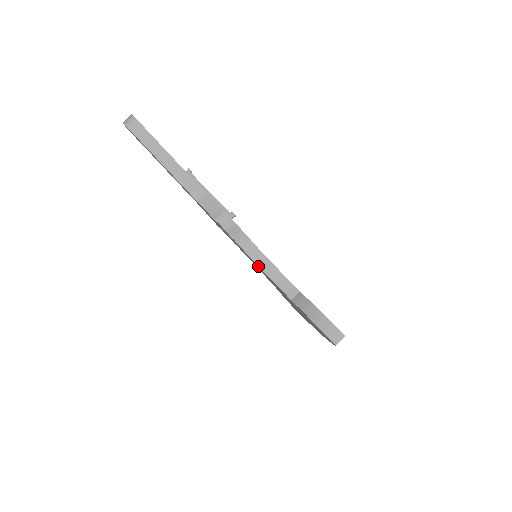
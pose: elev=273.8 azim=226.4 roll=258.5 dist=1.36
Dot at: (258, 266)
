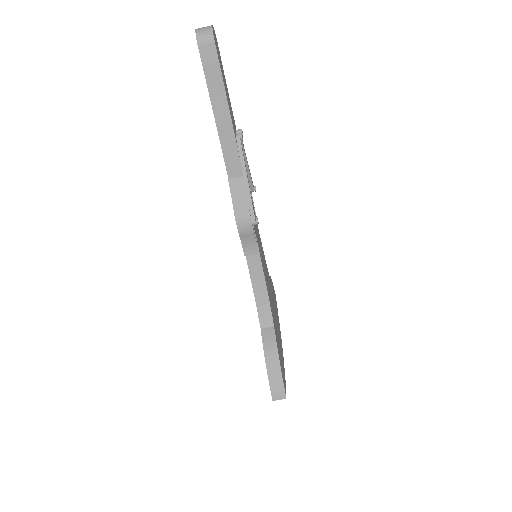
Dot at: (250, 276)
